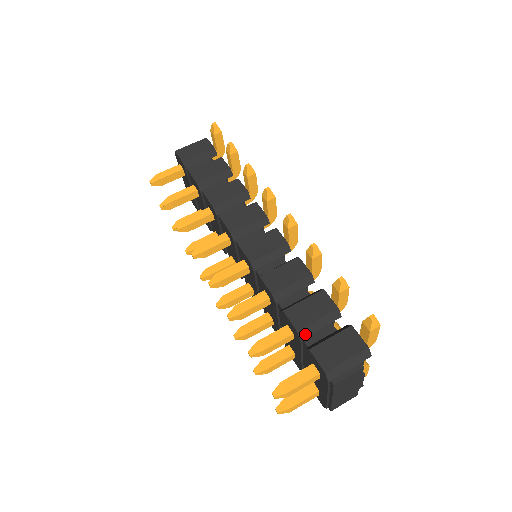
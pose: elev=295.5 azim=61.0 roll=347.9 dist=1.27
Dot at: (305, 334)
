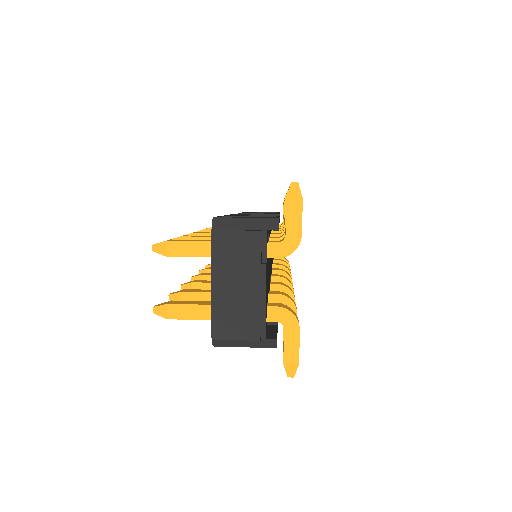
Dot at: occluded
